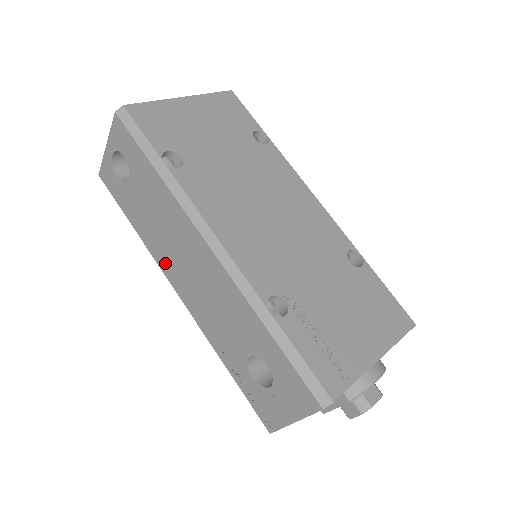
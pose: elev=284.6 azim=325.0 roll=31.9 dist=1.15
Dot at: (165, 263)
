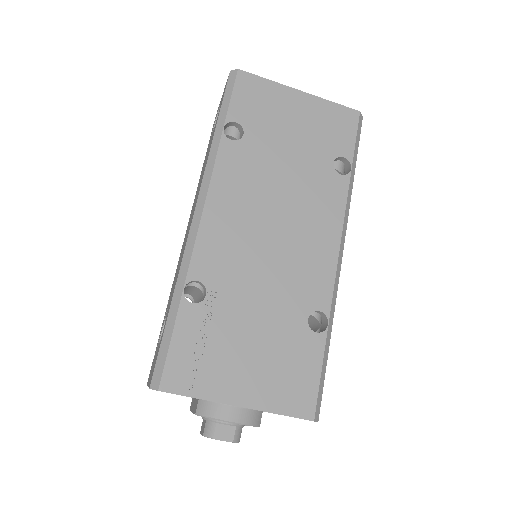
Dot at: occluded
